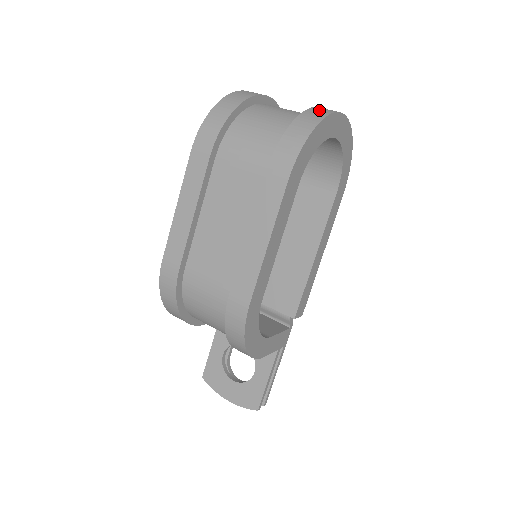
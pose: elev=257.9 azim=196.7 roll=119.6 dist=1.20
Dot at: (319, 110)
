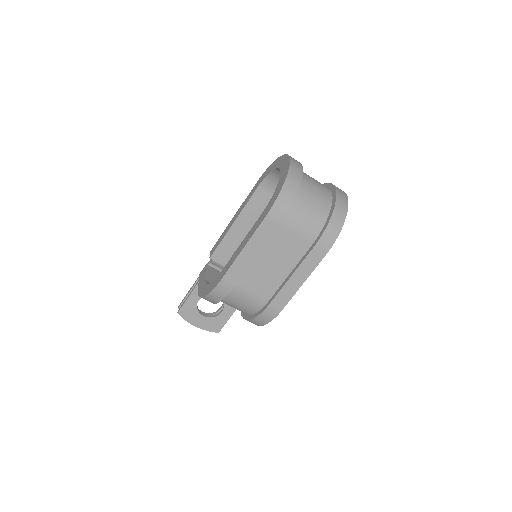
Dot at: (342, 200)
